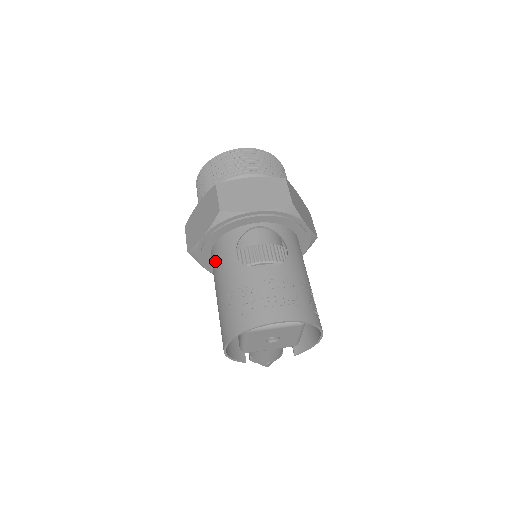
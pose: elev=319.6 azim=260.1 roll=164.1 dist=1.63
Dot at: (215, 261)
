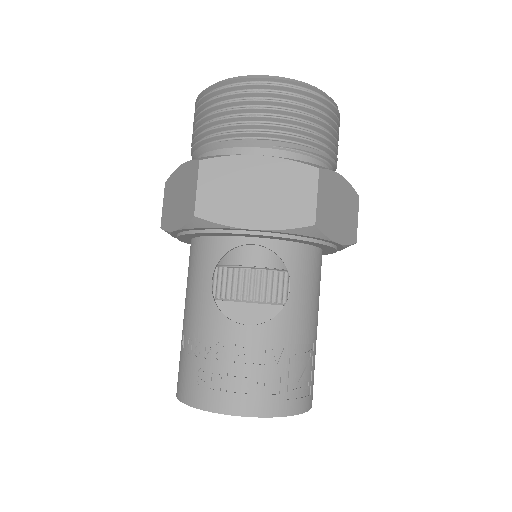
Dot at: (189, 266)
